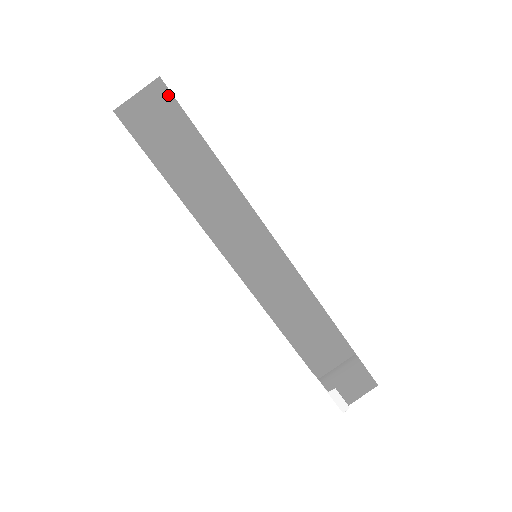
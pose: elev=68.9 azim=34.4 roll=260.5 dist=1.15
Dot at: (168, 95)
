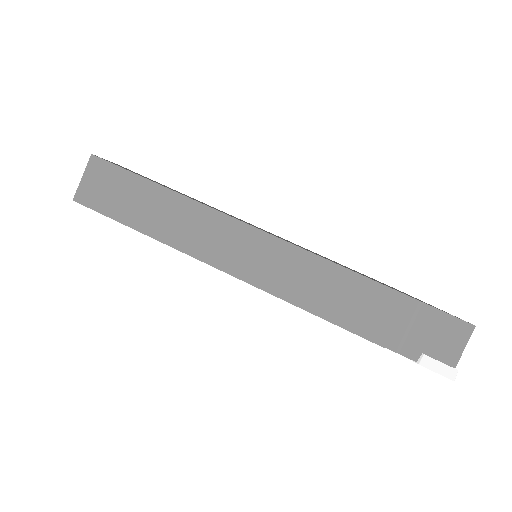
Dot at: (104, 163)
